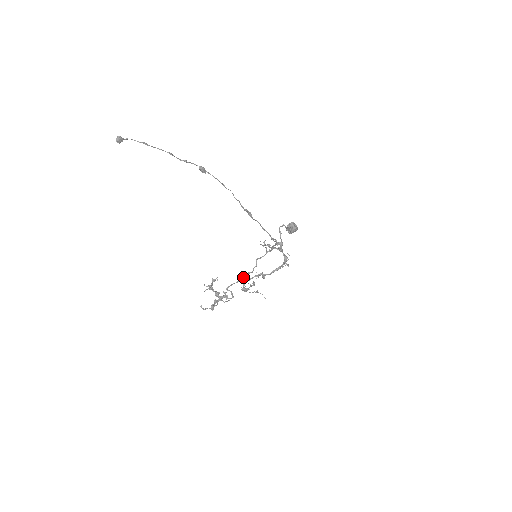
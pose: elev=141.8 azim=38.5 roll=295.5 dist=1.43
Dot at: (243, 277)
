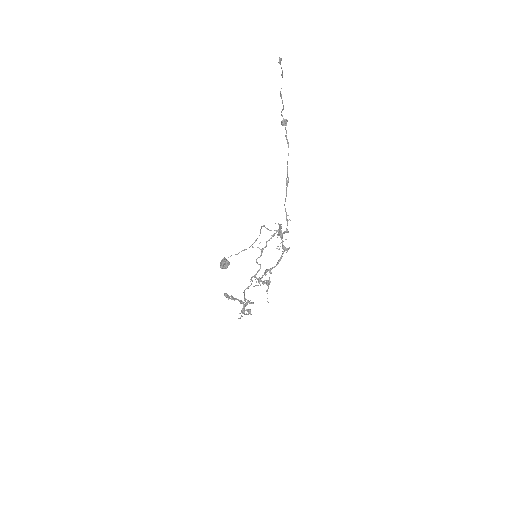
Dot at: (255, 277)
